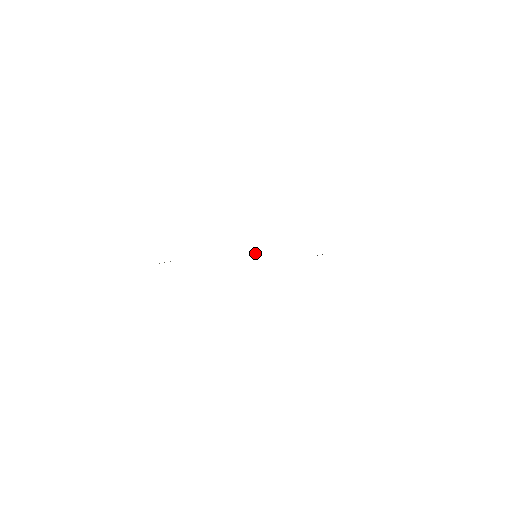
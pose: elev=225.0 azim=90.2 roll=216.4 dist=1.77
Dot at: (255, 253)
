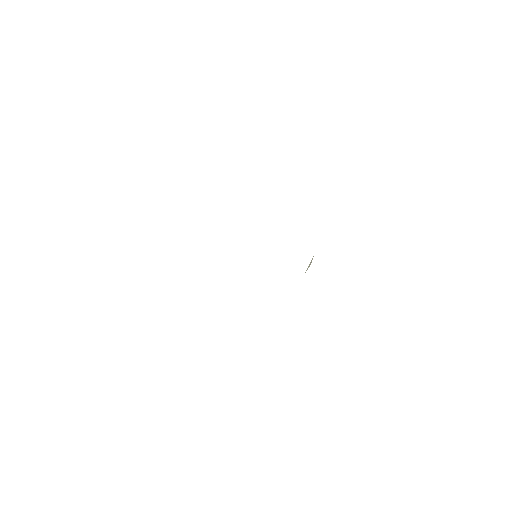
Dot at: occluded
